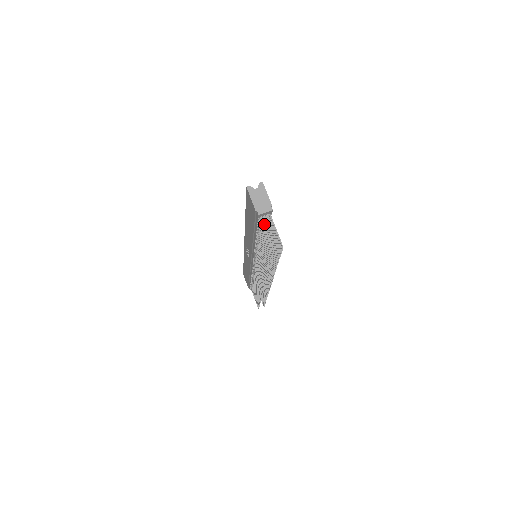
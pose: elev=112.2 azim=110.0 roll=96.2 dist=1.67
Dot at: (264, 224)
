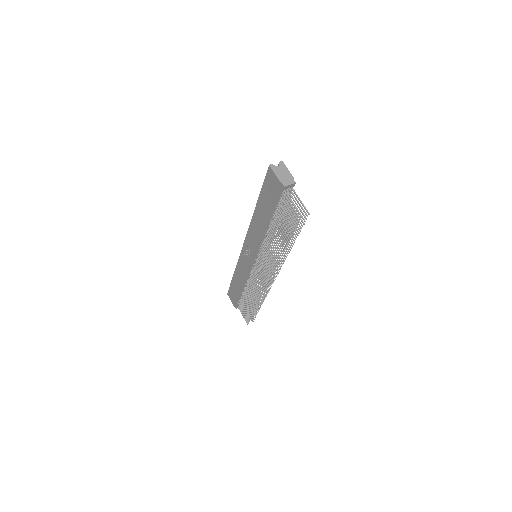
Dot at: occluded
